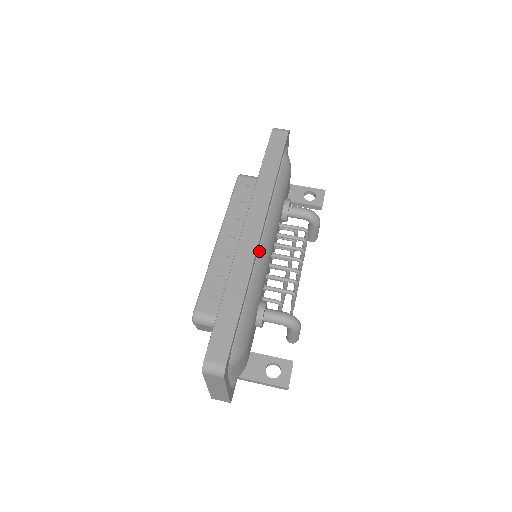
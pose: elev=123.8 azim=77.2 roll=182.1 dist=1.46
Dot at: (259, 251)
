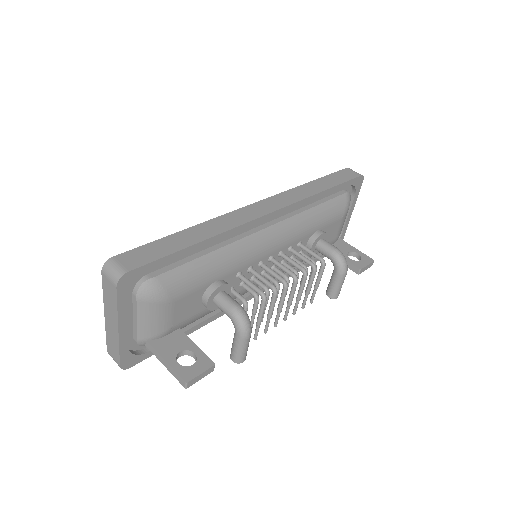
Dot at: (255, 233)
